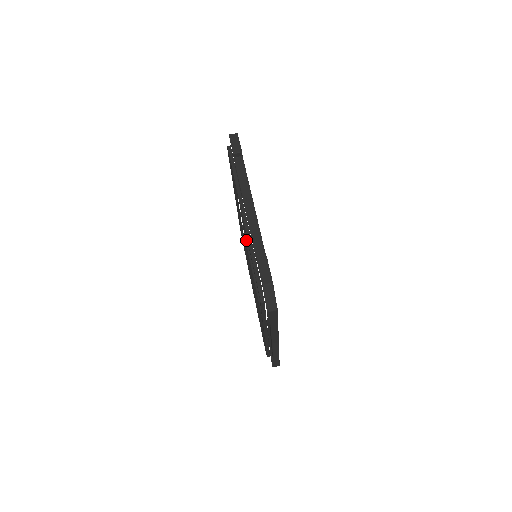
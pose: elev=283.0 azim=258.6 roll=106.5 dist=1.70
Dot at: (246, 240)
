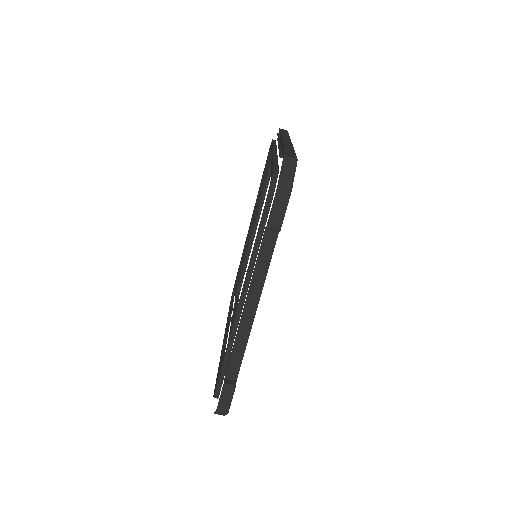
Dot at: occluded
